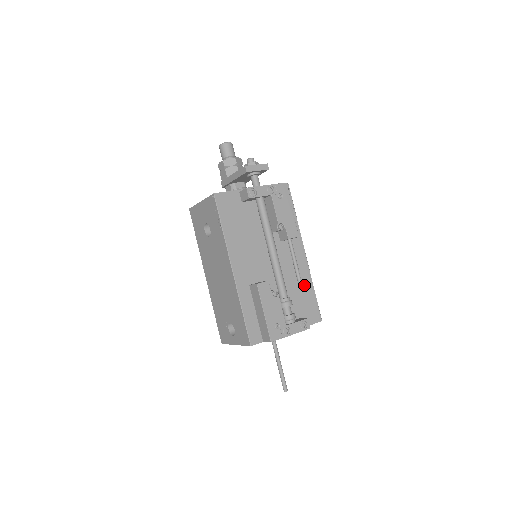
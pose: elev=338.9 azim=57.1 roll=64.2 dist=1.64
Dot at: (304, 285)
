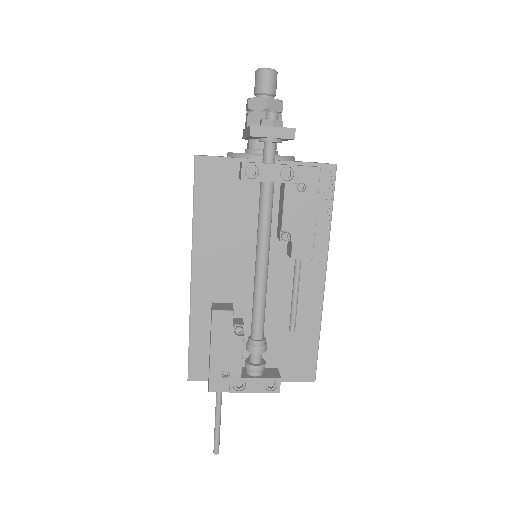
Dot at: (304, 325)
